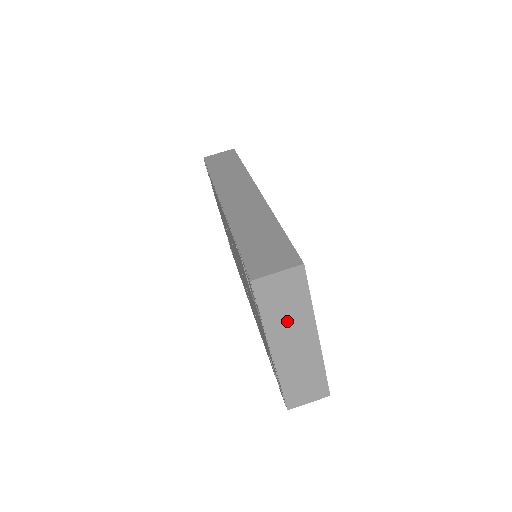
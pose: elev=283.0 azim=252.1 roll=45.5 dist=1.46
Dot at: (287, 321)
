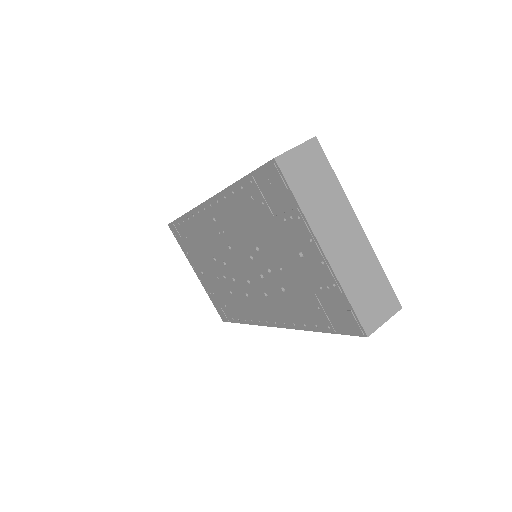
Dot at: (324, 206)
